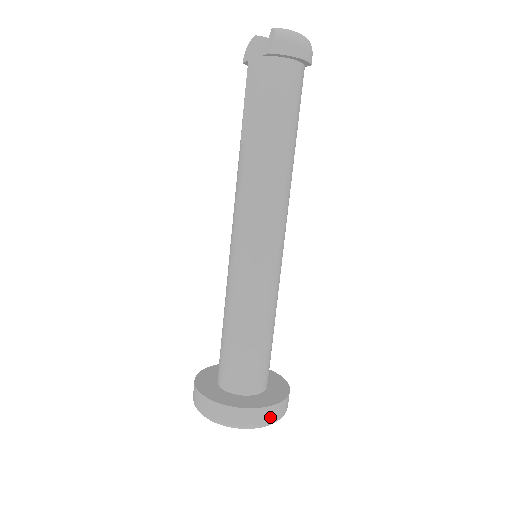
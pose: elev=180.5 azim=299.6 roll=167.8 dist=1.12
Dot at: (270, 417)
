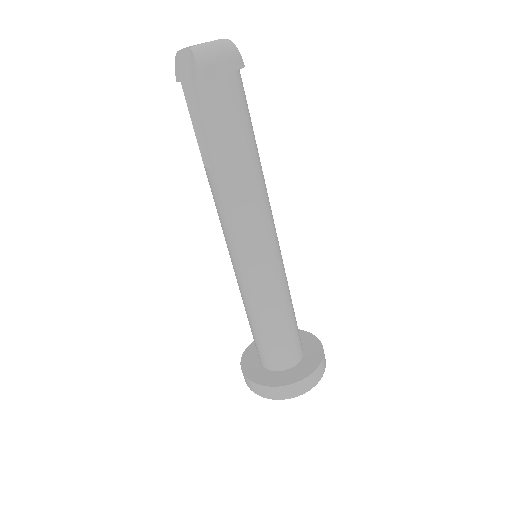
Dot at: (311, 383)
